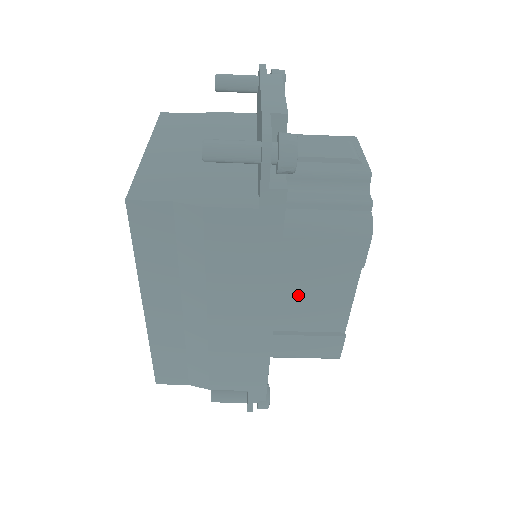
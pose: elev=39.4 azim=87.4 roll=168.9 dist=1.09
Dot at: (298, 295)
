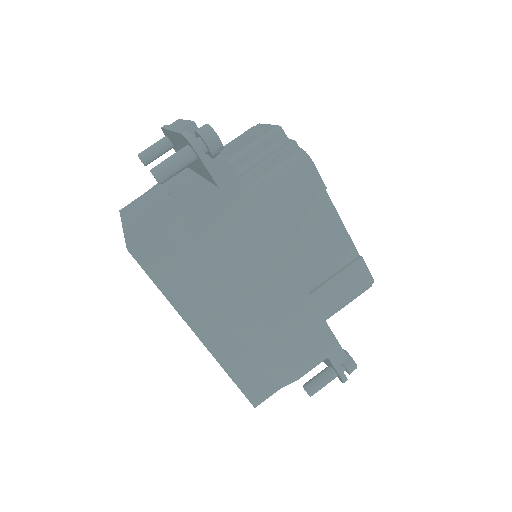
Dot at: (301, 248)
